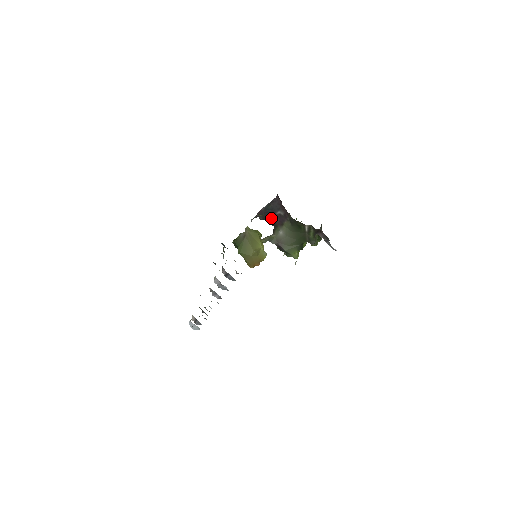
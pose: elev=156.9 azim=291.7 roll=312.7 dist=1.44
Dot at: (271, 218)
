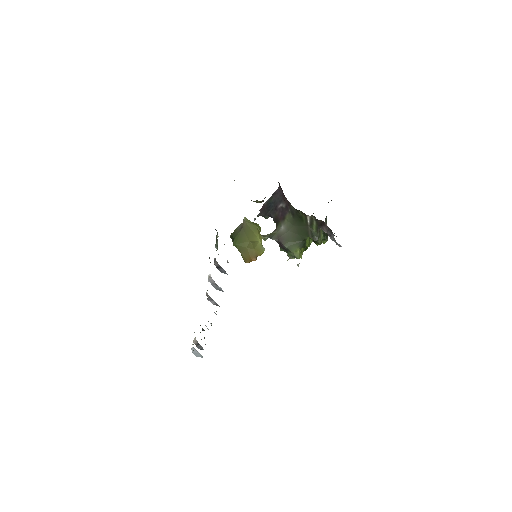
Dot at: (273, 213)
